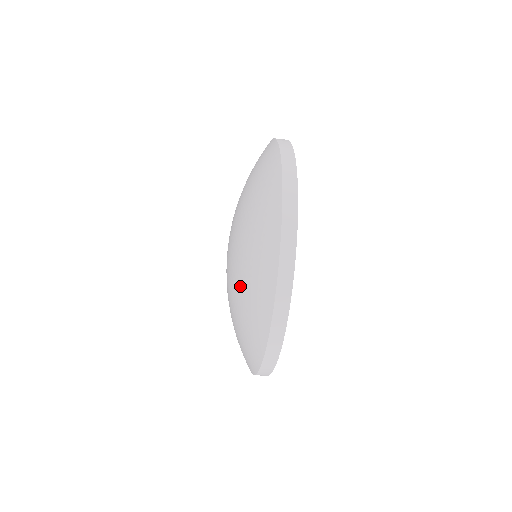
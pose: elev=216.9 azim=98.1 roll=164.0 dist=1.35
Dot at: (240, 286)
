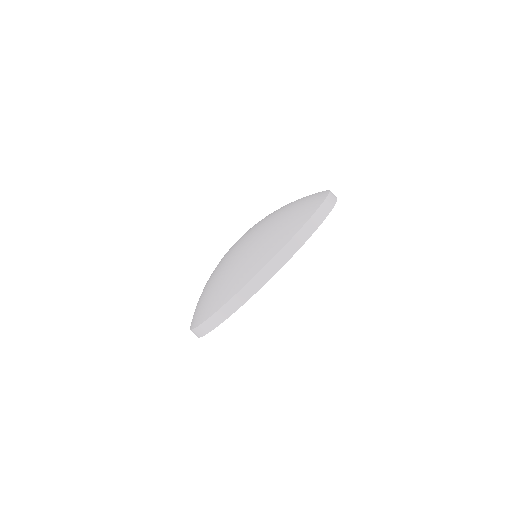
Dot at: (276, 217)
